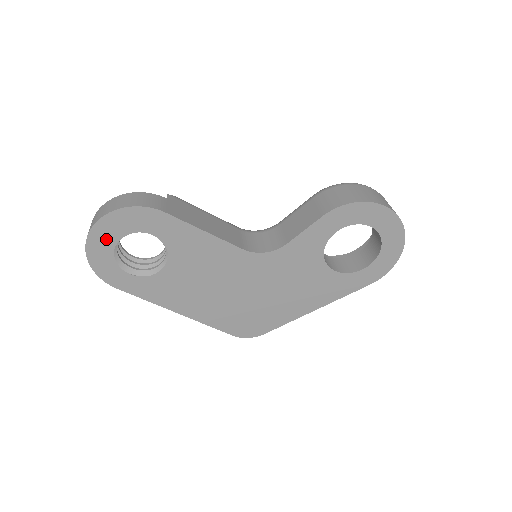
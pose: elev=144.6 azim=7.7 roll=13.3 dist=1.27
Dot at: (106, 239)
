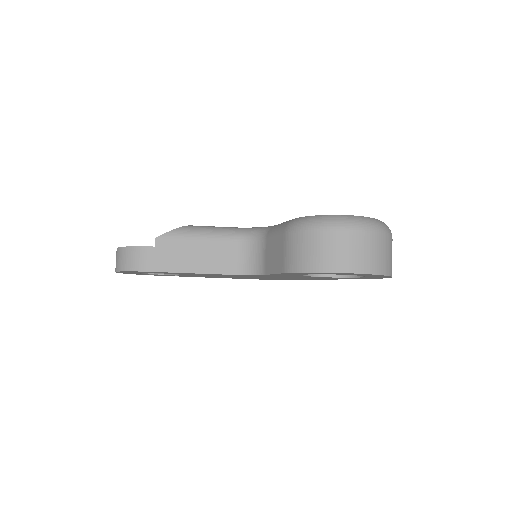
Dot at: occluded
